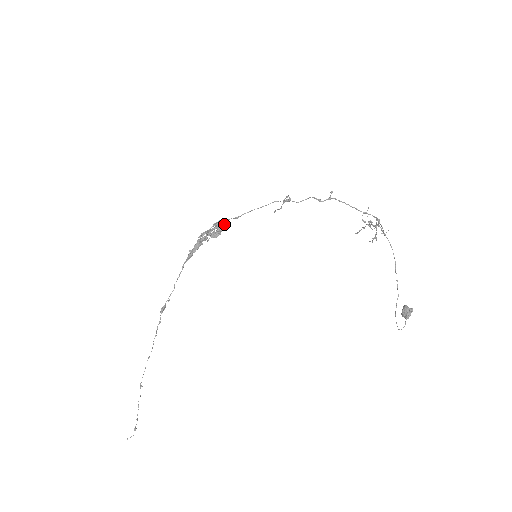
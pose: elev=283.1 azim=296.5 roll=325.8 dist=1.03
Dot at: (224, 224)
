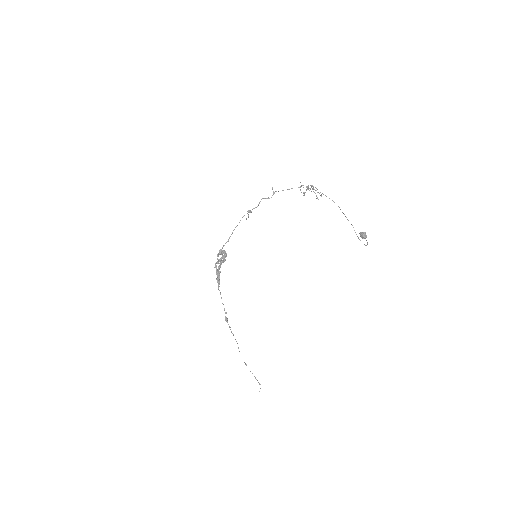
Dot at: (224, 253)
